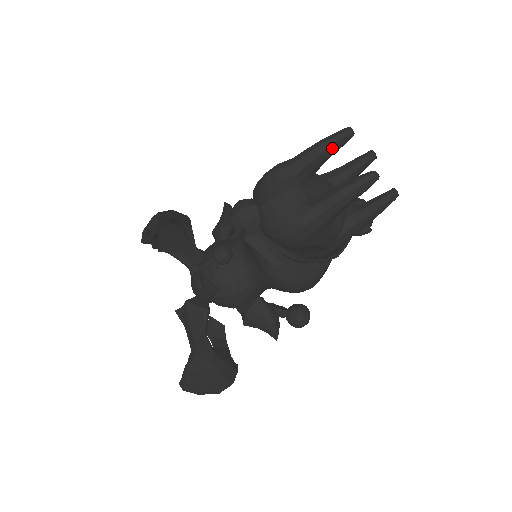
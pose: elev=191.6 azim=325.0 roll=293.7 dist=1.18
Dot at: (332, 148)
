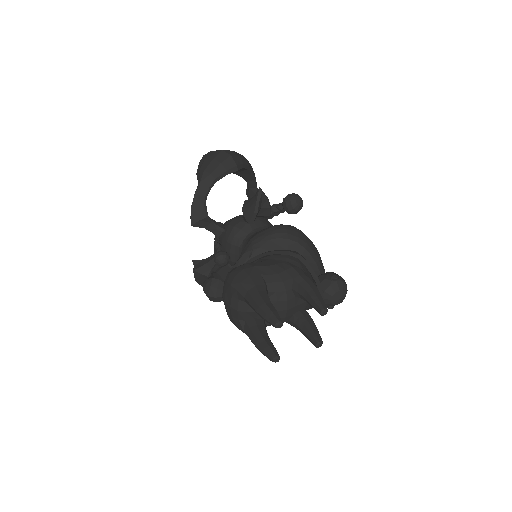
Dot at: occluded
